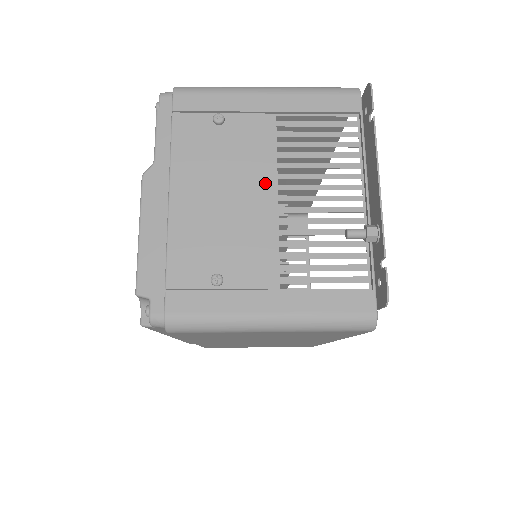
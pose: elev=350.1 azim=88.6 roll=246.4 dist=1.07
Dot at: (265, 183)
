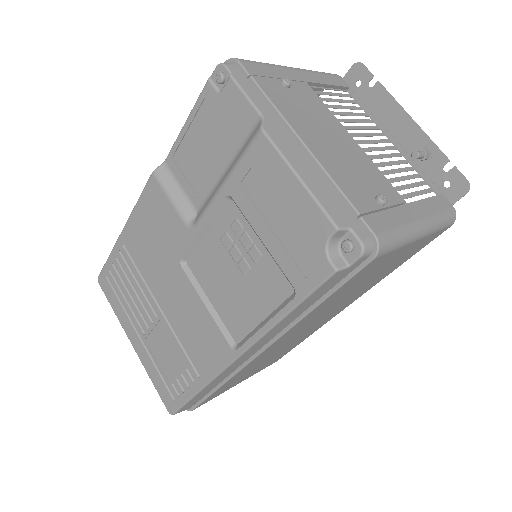
Dot at: (346, 130)
